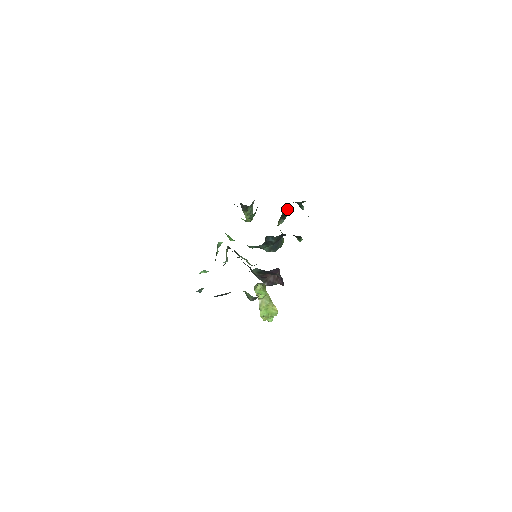
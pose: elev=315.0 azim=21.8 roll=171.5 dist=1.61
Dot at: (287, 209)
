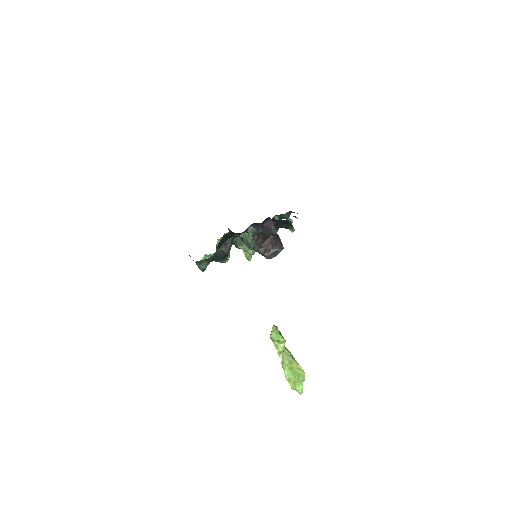
Dot at: occluded
